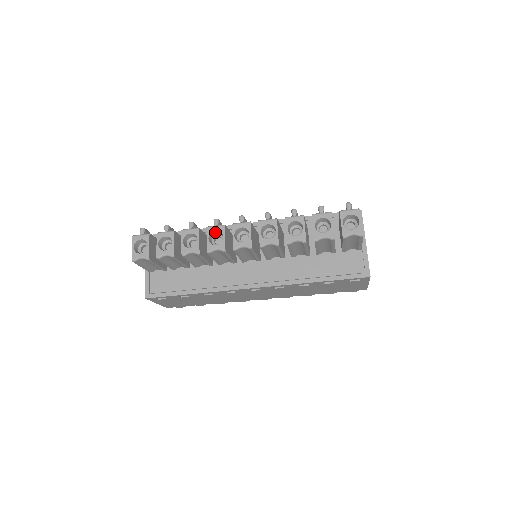
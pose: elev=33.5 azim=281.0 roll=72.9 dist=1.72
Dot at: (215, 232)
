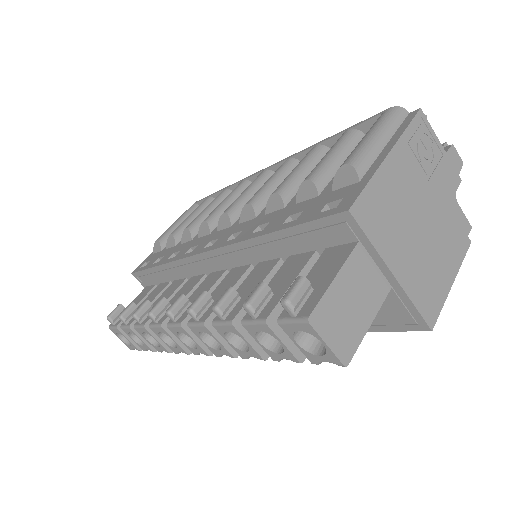
Dot at: occluded
